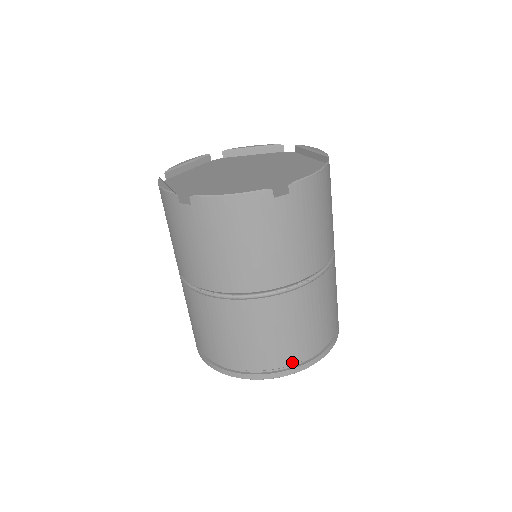
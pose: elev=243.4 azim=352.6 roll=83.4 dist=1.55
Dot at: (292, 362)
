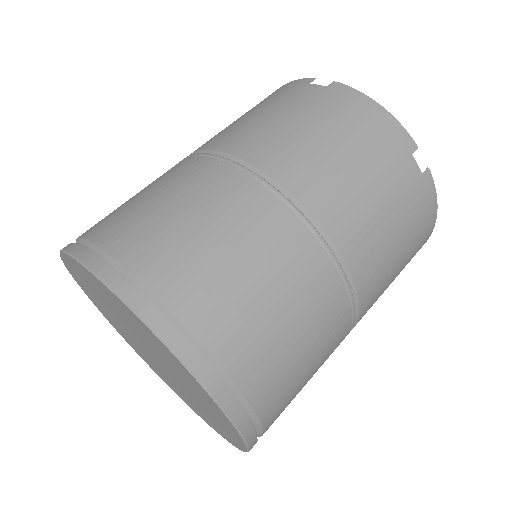
Dot at: (103, 242)
